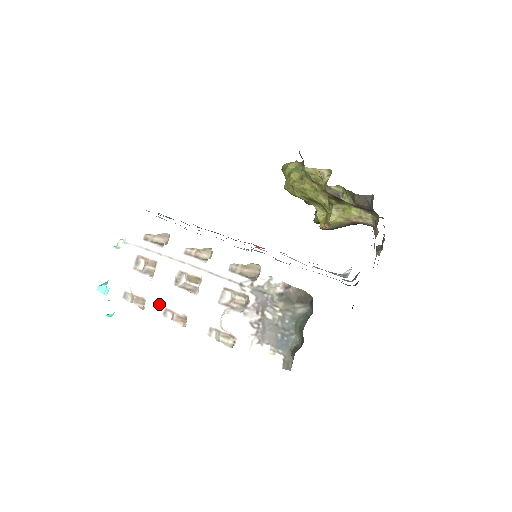
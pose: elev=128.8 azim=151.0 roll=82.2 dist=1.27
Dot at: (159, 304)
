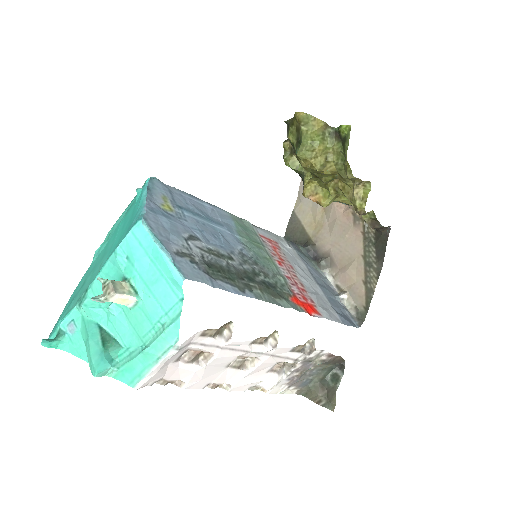
Dot at: (202, 383)
